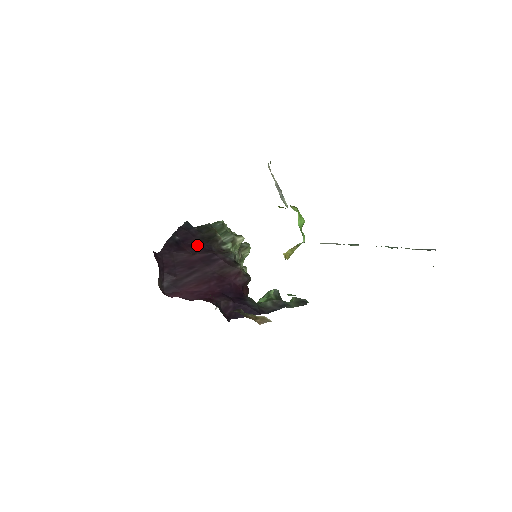
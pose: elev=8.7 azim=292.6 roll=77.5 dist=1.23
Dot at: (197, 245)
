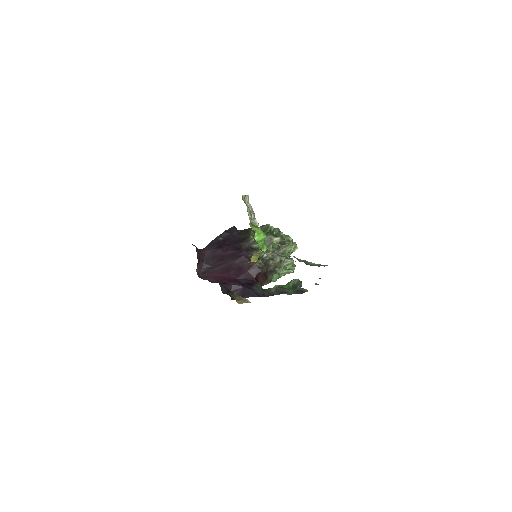
Dot at: (232, 244)
